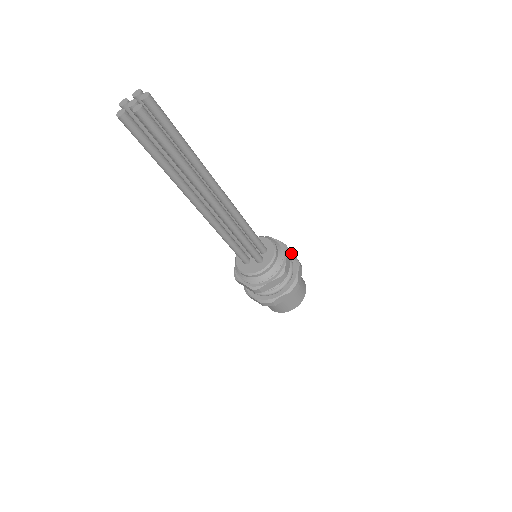
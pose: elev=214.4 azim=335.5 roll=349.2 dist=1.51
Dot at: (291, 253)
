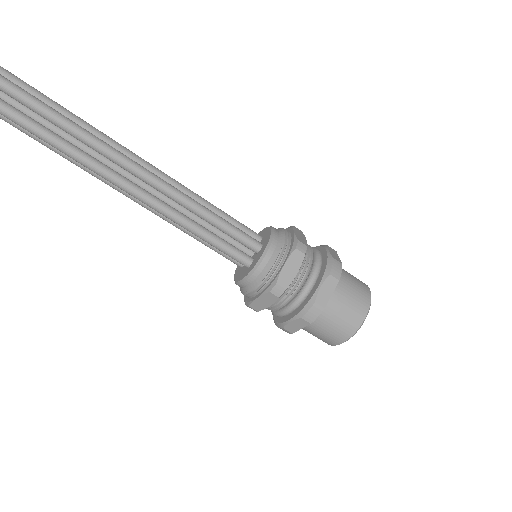
Dot at: (330, 253)
